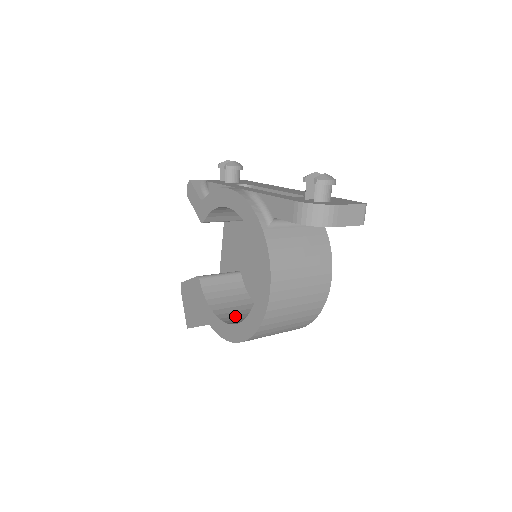
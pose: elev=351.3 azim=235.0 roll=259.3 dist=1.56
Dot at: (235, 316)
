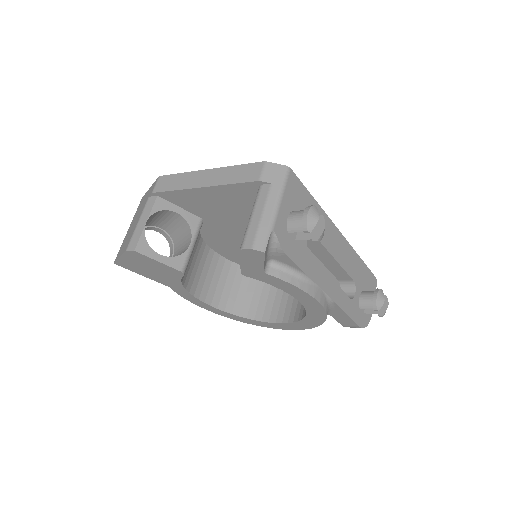
Dot at: (200, 280)
